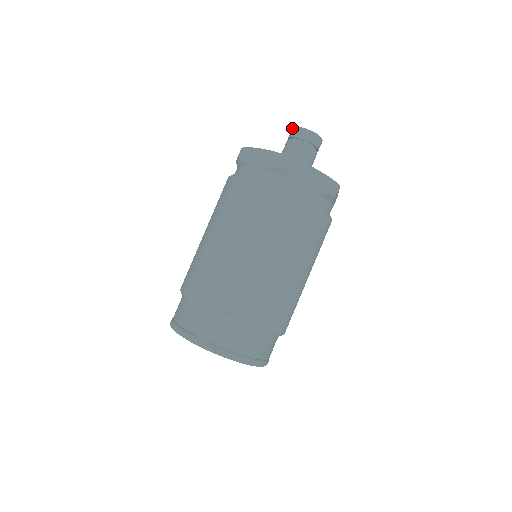
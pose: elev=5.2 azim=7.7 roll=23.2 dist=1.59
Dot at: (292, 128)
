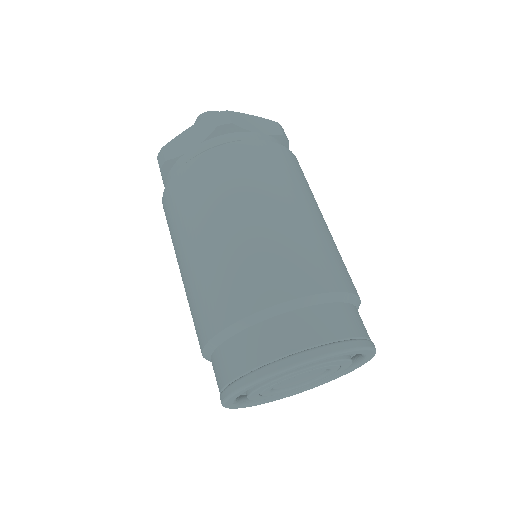
Dot at: occluded
